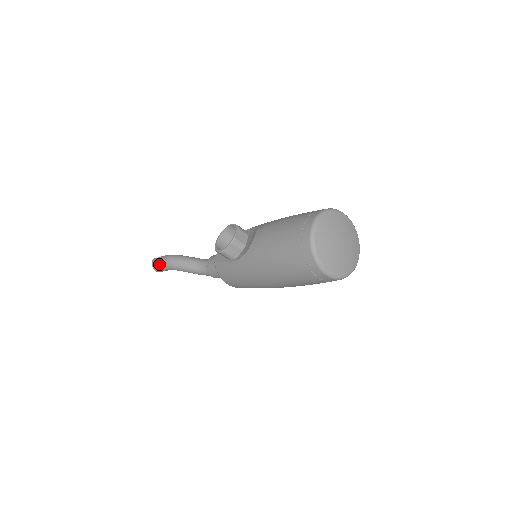
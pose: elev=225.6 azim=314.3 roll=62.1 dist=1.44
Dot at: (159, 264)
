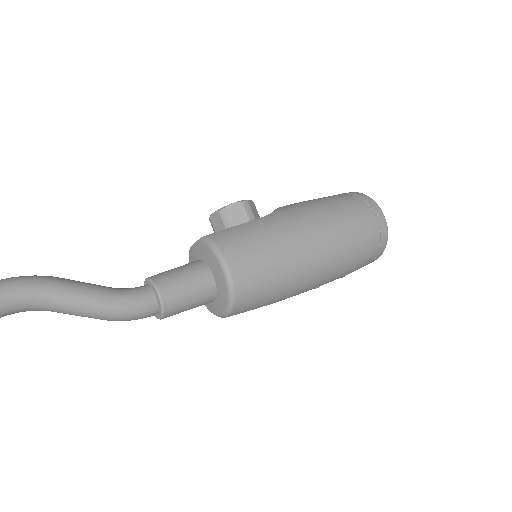
Dot at: out of frame
